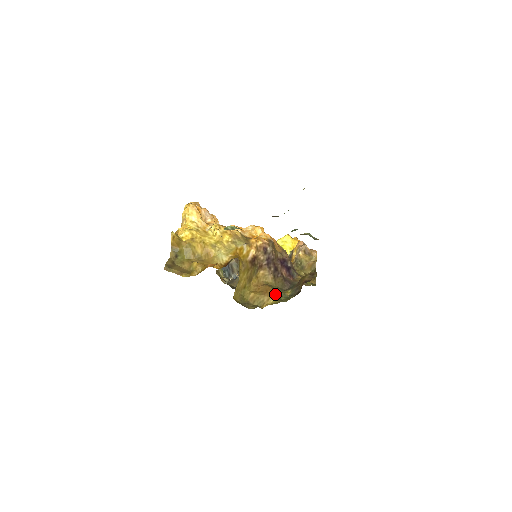
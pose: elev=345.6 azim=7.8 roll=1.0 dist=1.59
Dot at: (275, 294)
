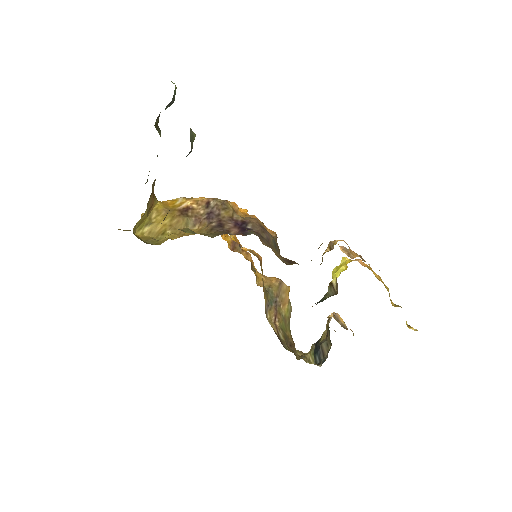
Dot at: (182, 229)
